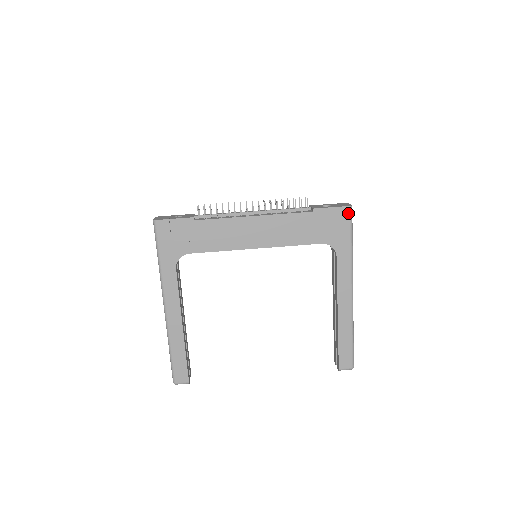
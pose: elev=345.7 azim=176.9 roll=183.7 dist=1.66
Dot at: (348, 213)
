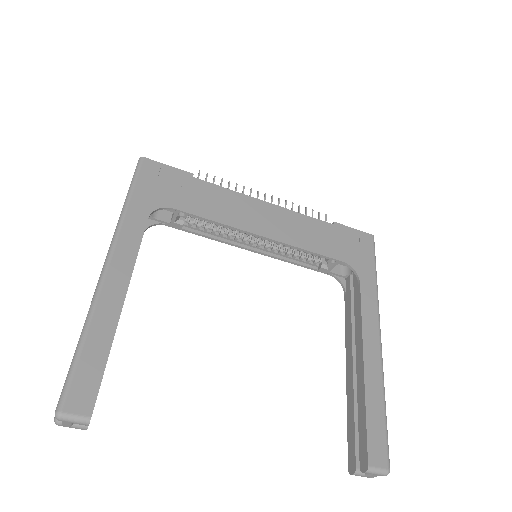
Dot at: (371, 241)
